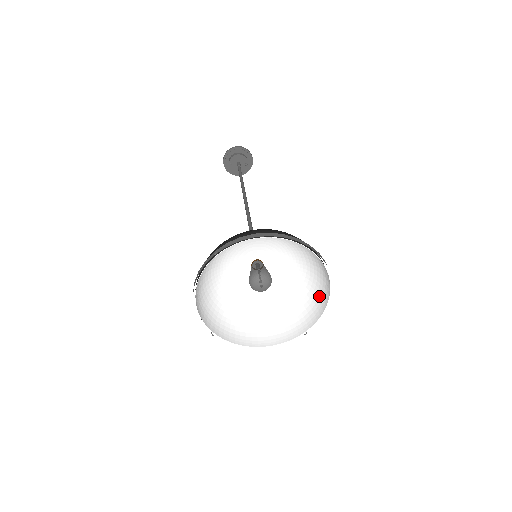
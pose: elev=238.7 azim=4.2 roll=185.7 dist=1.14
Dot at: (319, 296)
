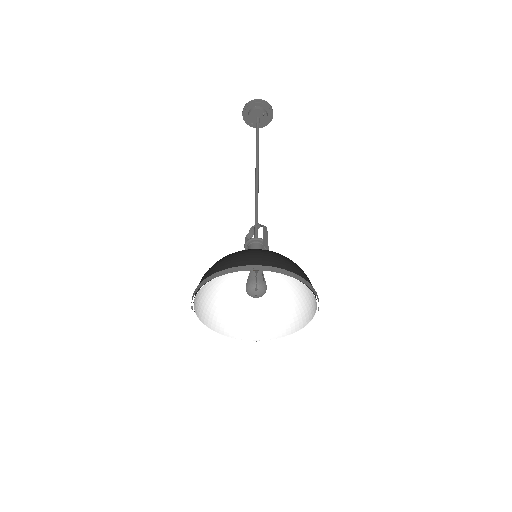
Dot at: (306, 276)
